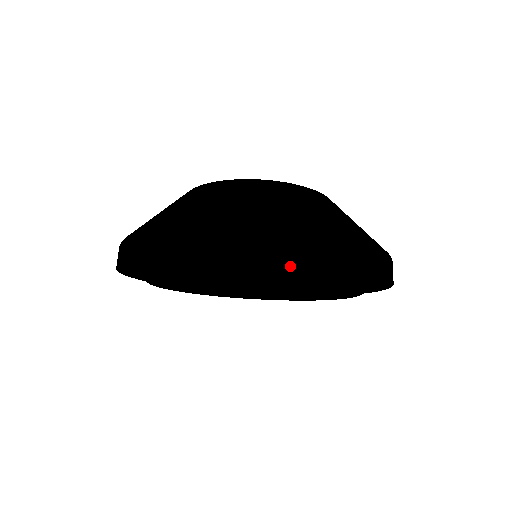
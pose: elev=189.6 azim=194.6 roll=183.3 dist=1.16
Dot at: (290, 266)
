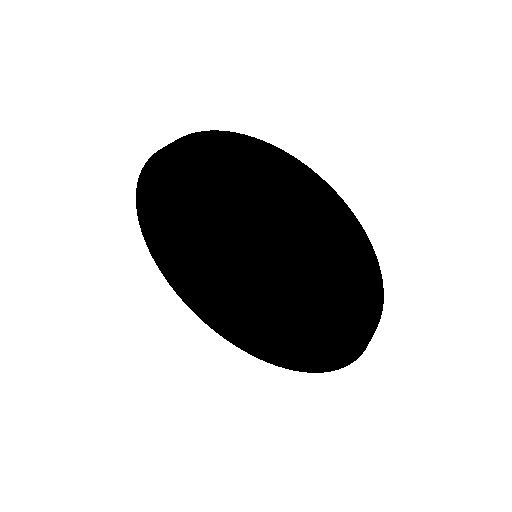
Dot at: (175, 172)
